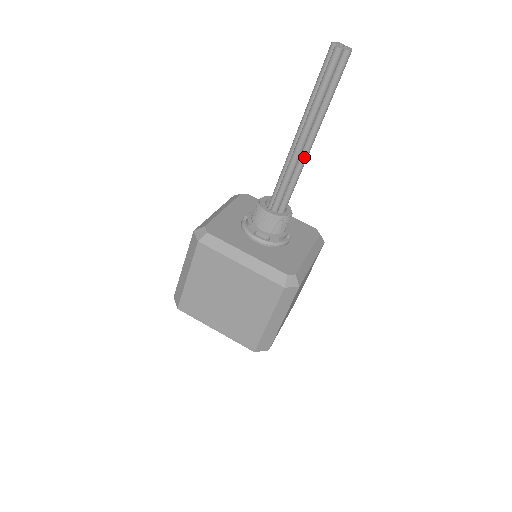
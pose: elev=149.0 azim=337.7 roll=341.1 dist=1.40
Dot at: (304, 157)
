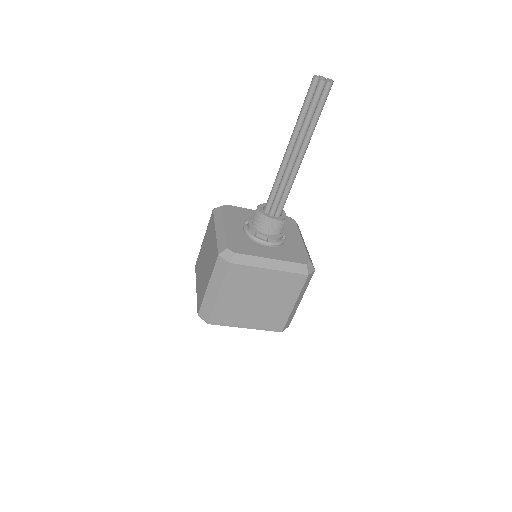
Dot at: (287, 167)
